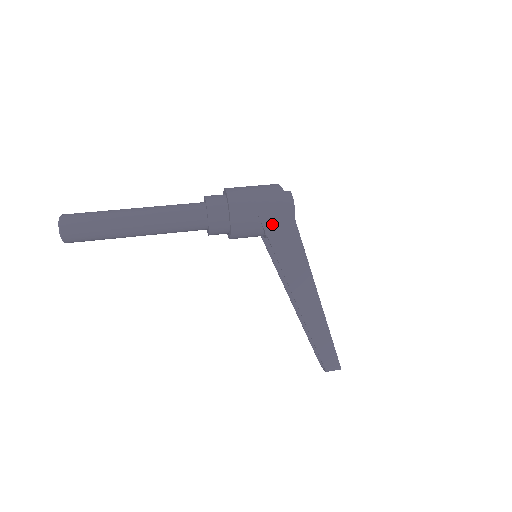
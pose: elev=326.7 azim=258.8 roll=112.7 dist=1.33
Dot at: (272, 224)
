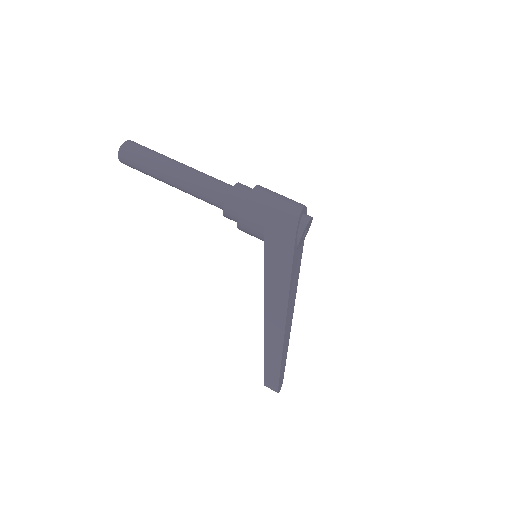
Dot at: (273, 238)
